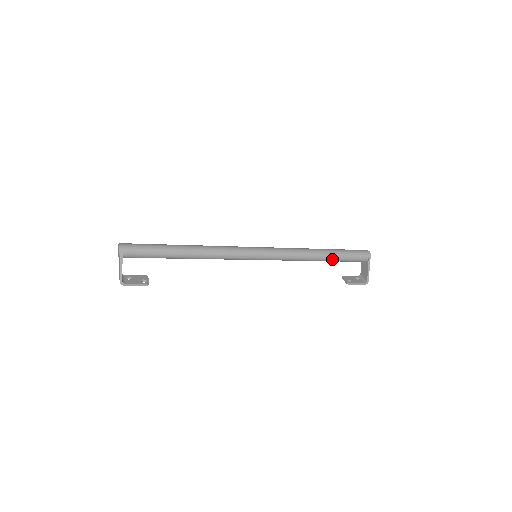
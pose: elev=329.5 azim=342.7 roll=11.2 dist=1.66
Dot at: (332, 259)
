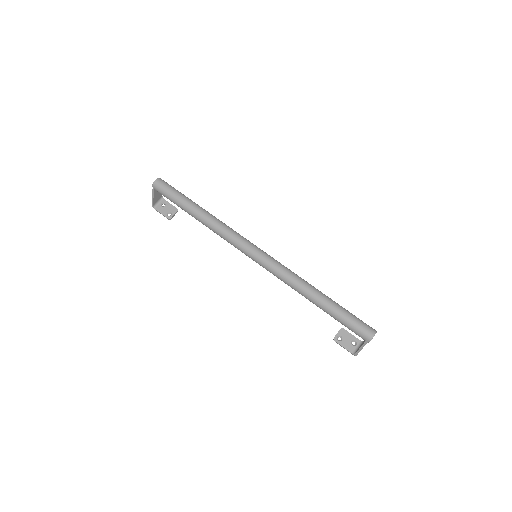
Dot at: (325, 311)
